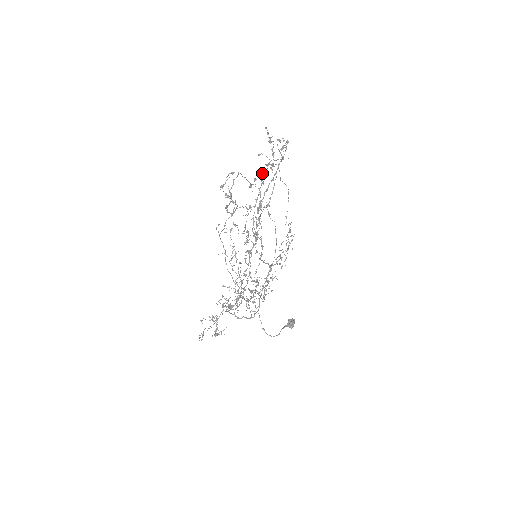
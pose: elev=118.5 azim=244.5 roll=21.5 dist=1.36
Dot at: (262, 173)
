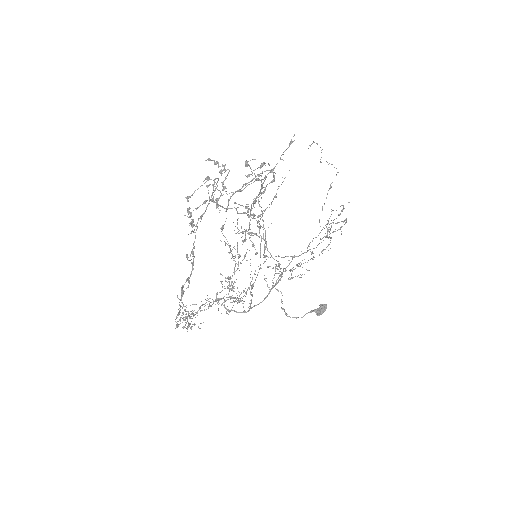
Dot at: occluded
